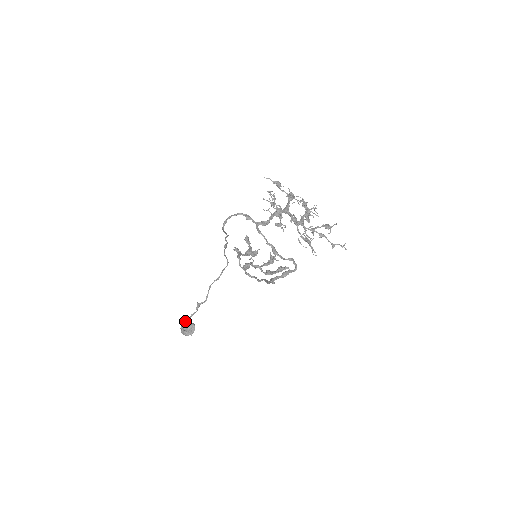
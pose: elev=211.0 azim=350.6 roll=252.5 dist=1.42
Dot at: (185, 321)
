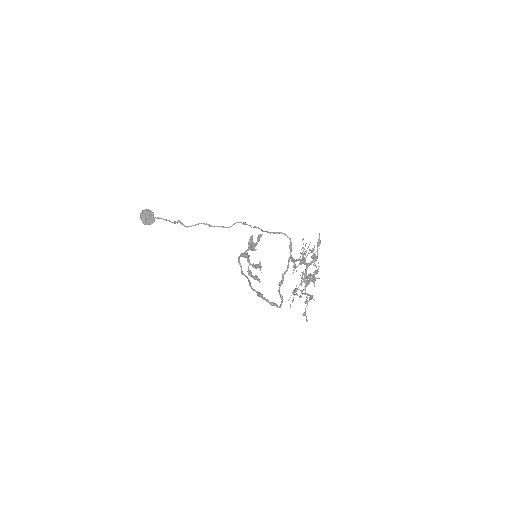
Dot at: (151, 211)
